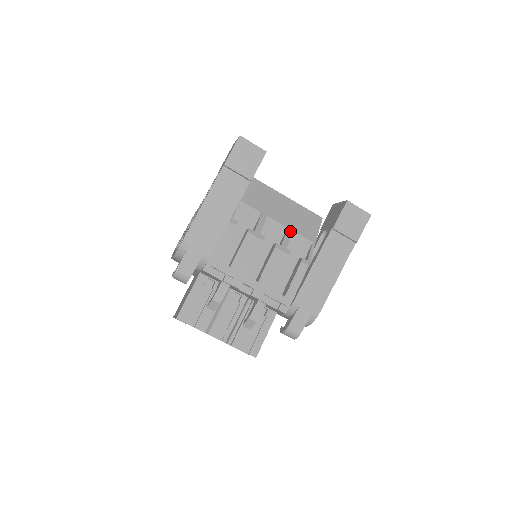
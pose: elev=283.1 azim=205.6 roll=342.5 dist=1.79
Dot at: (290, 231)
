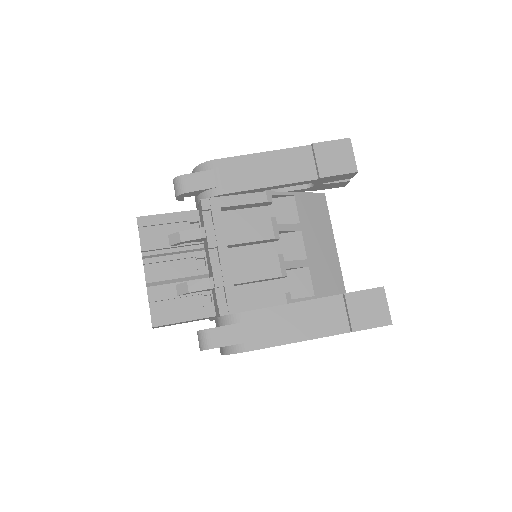
Dot at: (306, 264)
